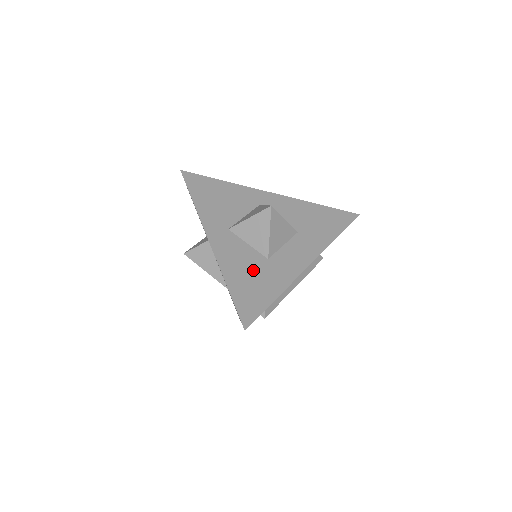
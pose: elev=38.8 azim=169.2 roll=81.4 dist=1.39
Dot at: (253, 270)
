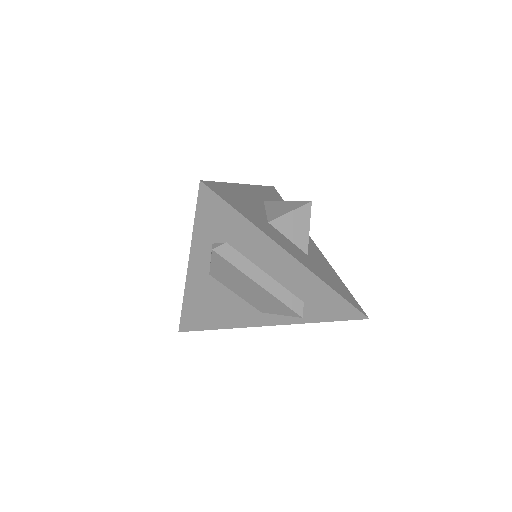
Dot at: (251, 207)
